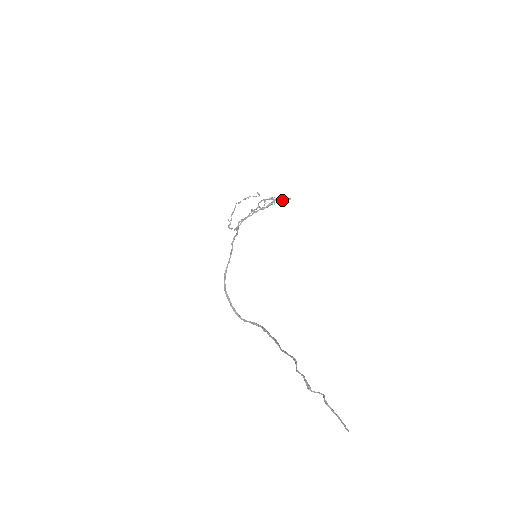
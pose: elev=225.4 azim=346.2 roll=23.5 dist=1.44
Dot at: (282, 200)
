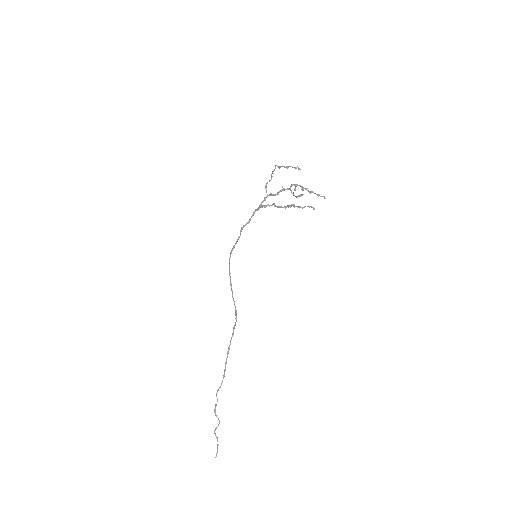
Dot at: (303, 207)
